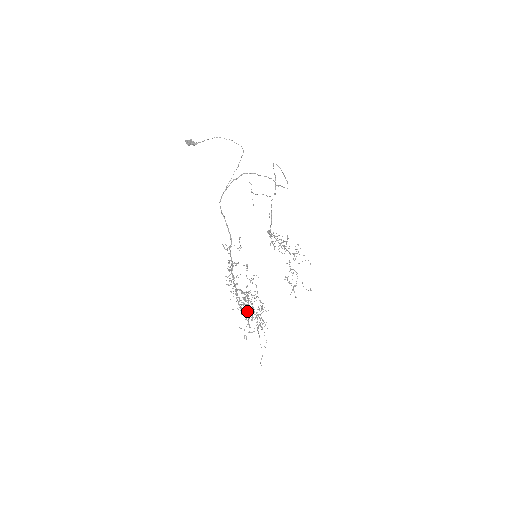
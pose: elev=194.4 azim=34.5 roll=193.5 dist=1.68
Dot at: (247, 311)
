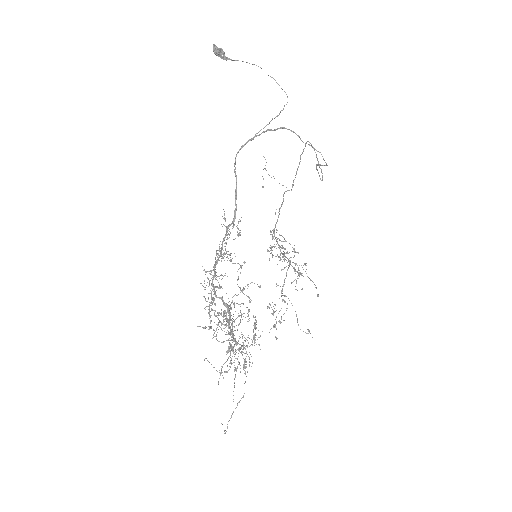
Dot at: (230, 335)
